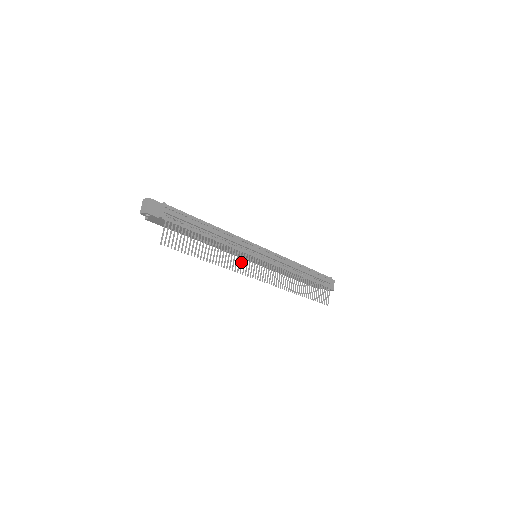
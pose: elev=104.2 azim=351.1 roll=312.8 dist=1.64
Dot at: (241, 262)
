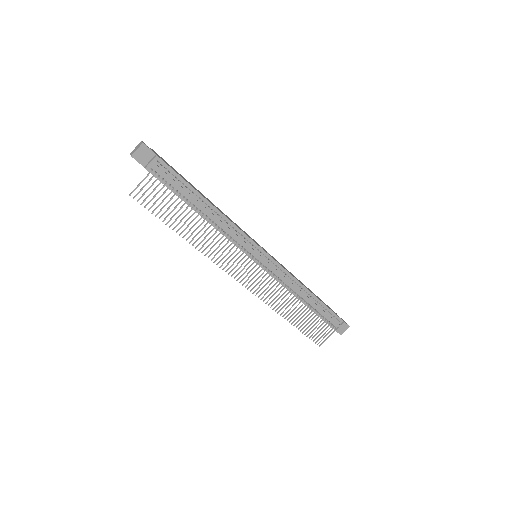
Dot at: (225, 255)
